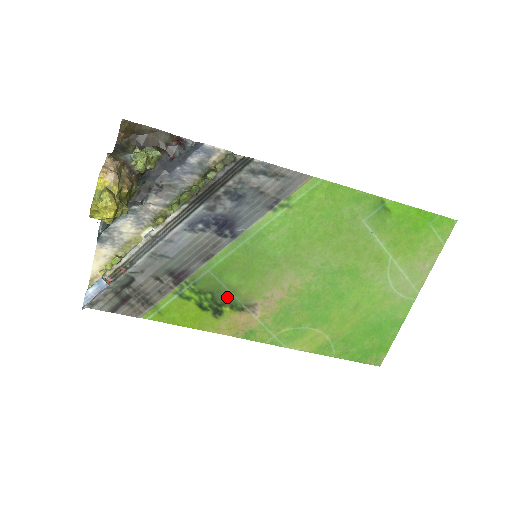
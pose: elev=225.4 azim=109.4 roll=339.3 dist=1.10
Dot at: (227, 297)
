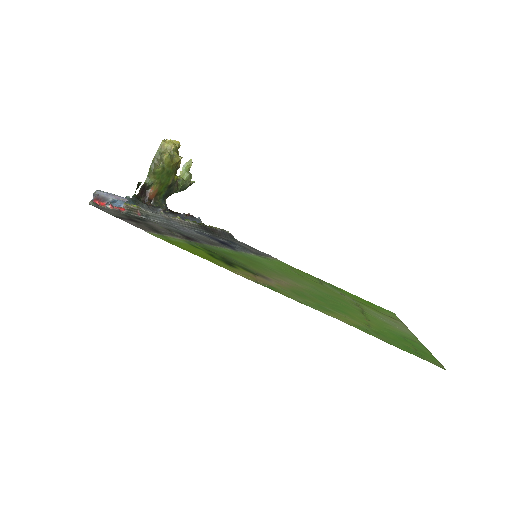
Dot at: (237, 264)
